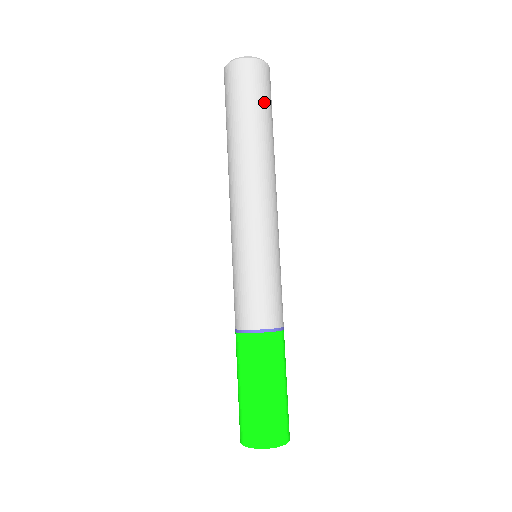
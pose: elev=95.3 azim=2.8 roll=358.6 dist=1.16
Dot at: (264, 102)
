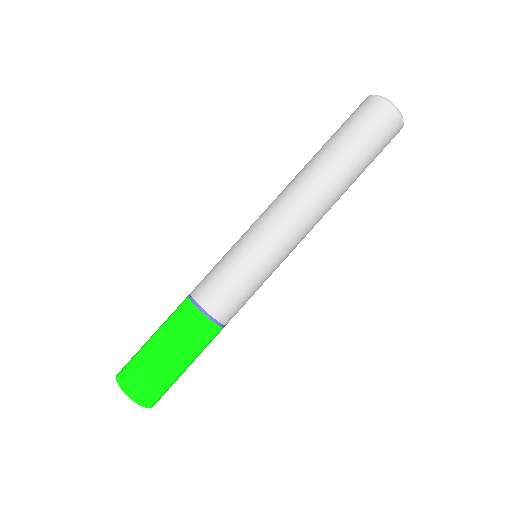
Dot at: (374, 153)
